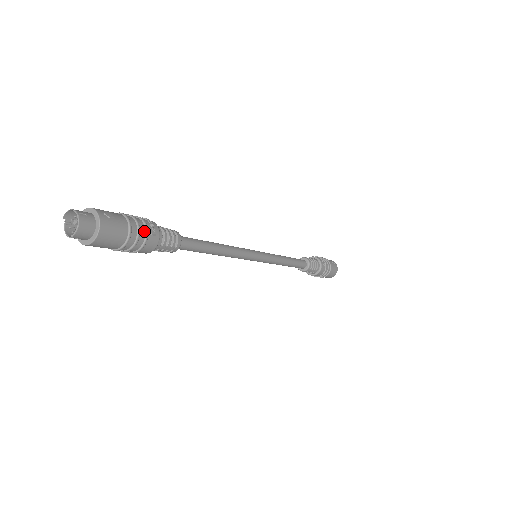
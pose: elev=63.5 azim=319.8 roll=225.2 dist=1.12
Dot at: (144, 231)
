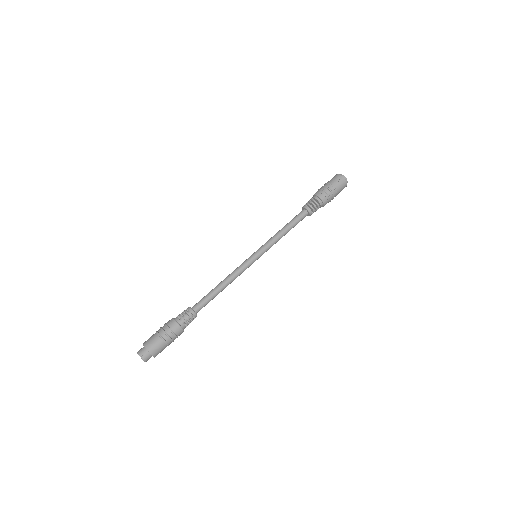
Dot at: (173, 336)
